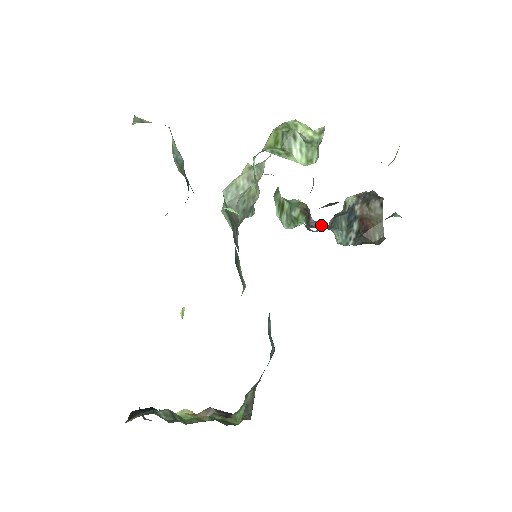
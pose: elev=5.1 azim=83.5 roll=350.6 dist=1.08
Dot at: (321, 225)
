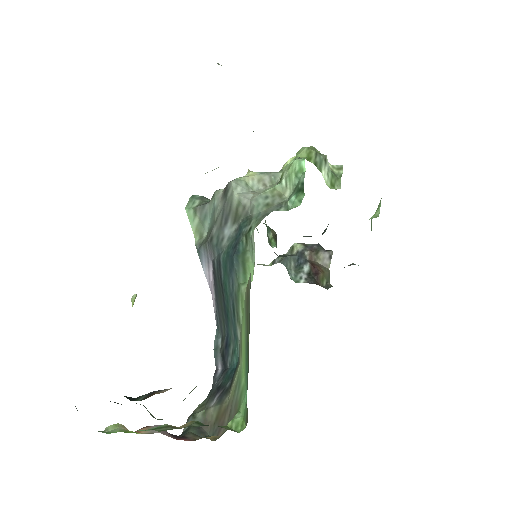
Dot at: occluded
